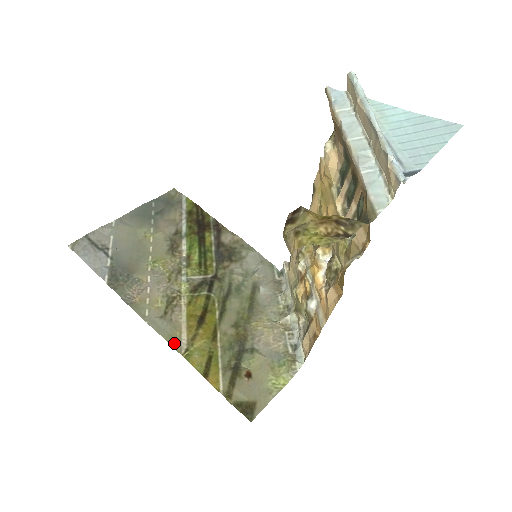
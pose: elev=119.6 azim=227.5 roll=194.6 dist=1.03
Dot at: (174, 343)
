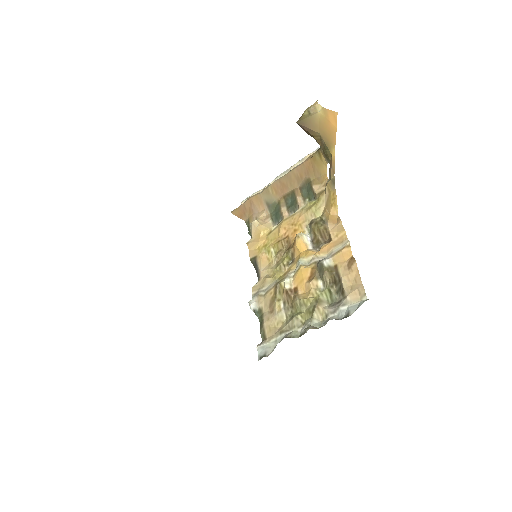
Dot at: occluded
